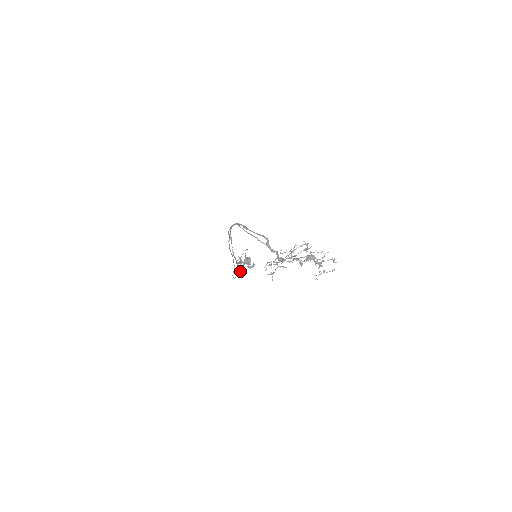
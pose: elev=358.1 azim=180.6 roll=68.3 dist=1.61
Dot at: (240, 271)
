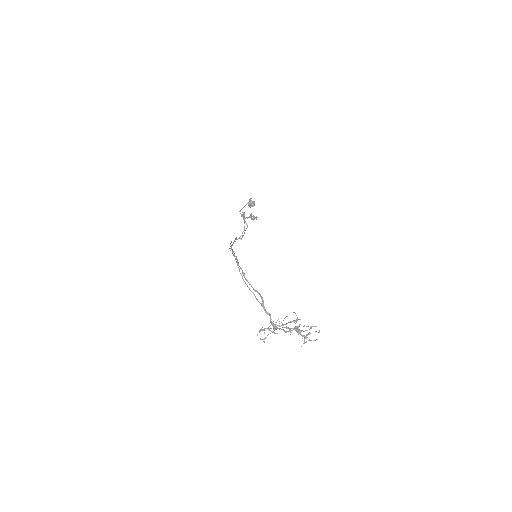
Dot at: occluded
